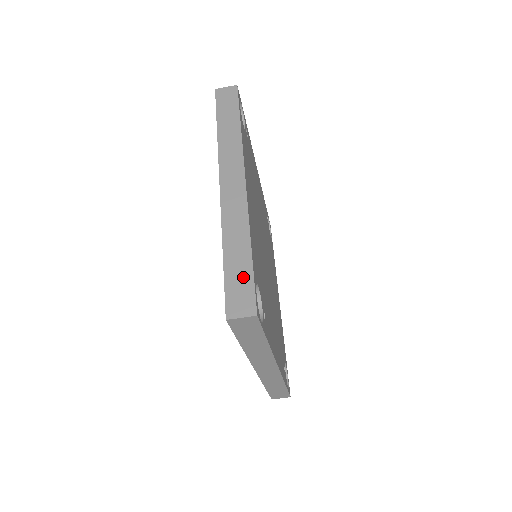
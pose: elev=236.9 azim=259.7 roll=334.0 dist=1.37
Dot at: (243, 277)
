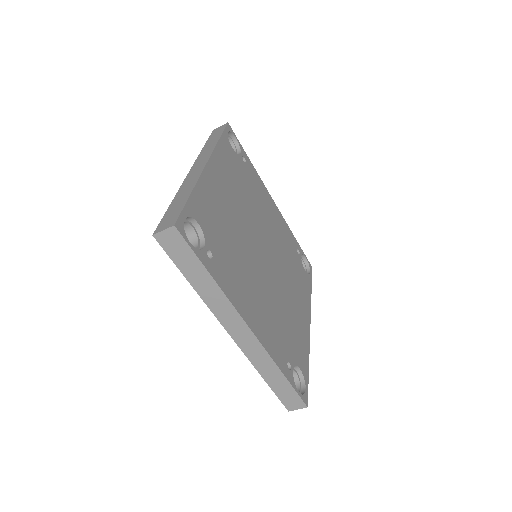
Dot at: (177, 209)
